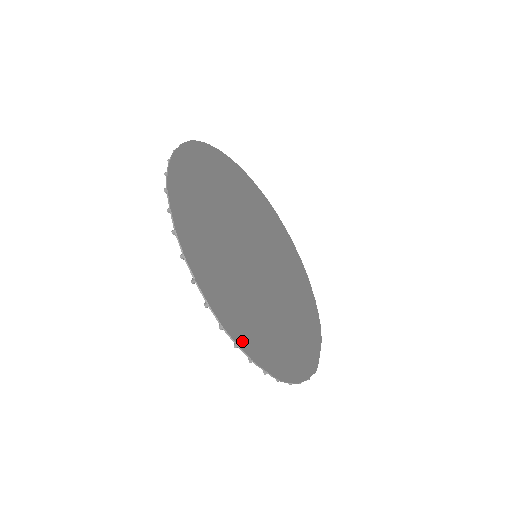
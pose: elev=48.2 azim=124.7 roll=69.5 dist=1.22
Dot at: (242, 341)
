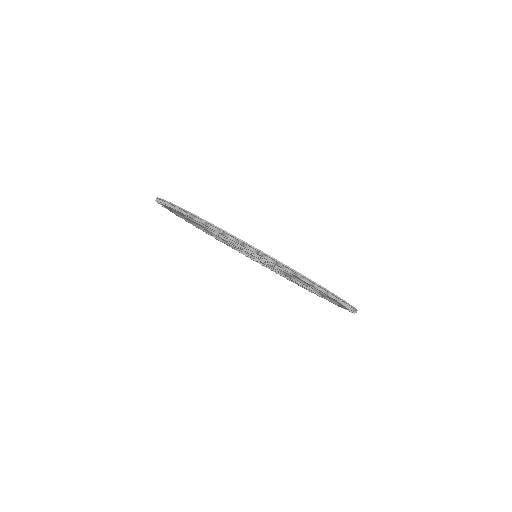
Dot at: occluded
